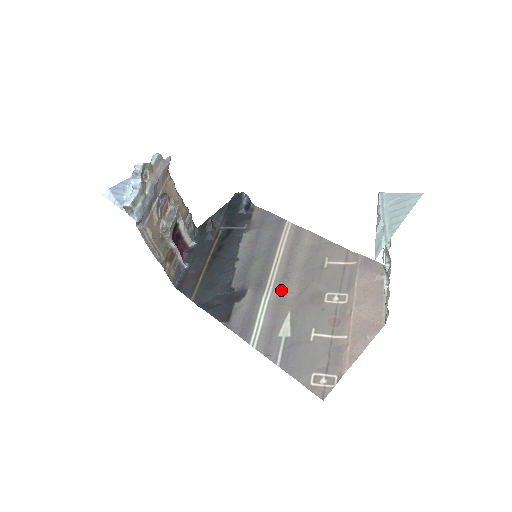
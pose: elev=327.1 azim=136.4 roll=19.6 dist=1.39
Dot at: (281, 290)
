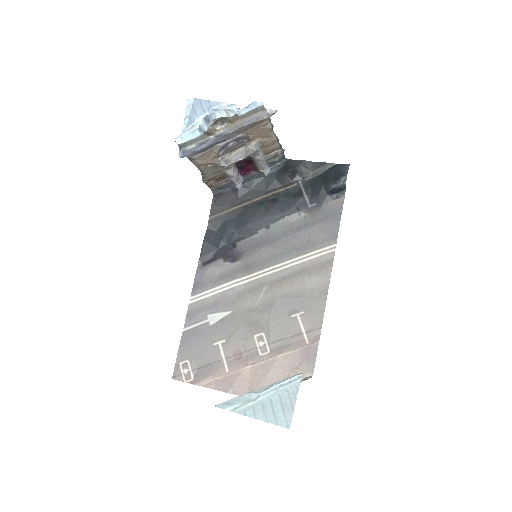
Dot at: (250, 291)
